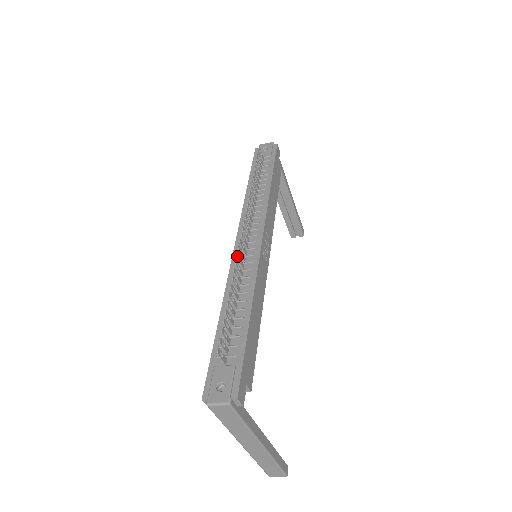
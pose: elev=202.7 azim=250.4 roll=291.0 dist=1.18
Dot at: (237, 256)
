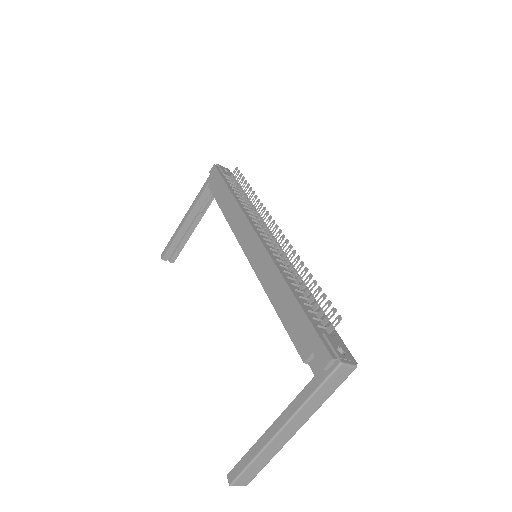
Dot at: (292, 246)
